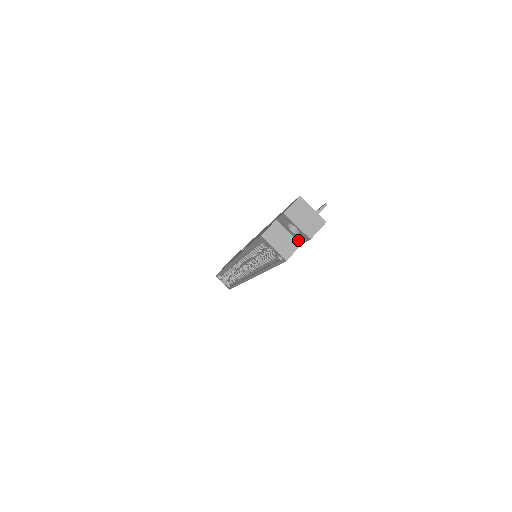
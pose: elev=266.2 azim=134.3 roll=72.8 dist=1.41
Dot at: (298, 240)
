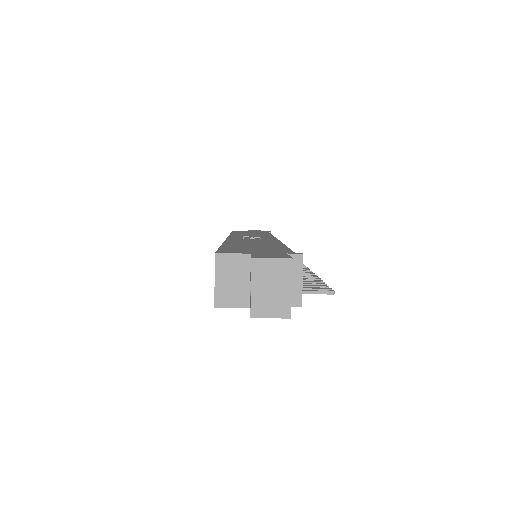
Dot at: occluded
